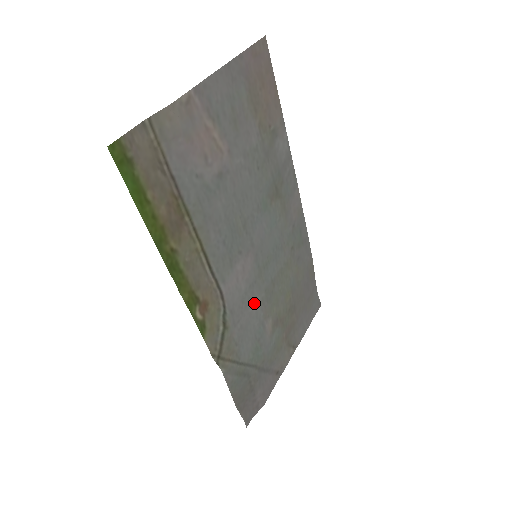
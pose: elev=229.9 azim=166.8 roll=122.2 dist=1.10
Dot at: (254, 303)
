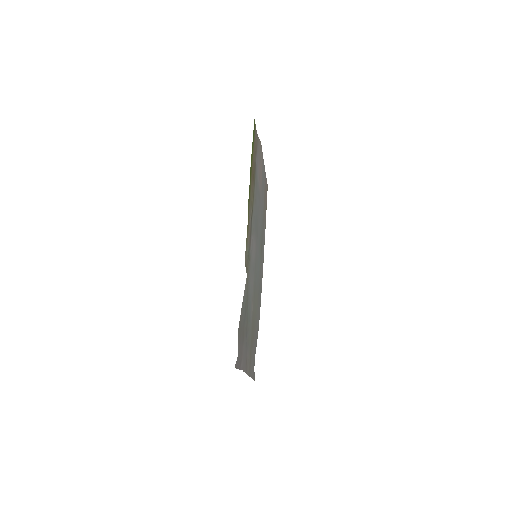
Dot at: (252, 278)
